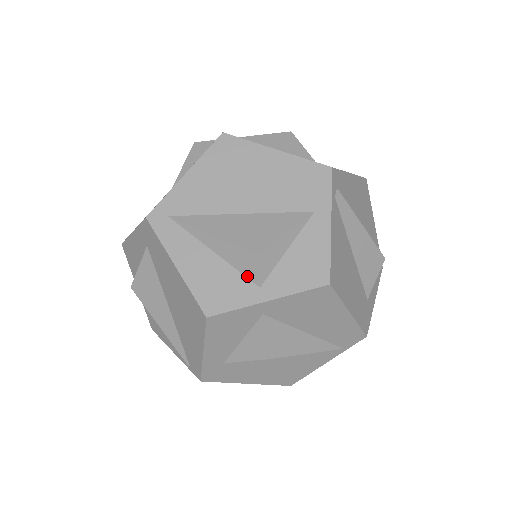
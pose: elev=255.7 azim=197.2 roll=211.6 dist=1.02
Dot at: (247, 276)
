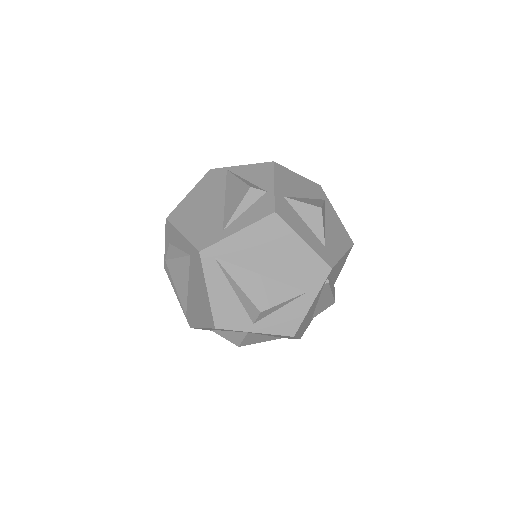
Dot at: (249, 315)
